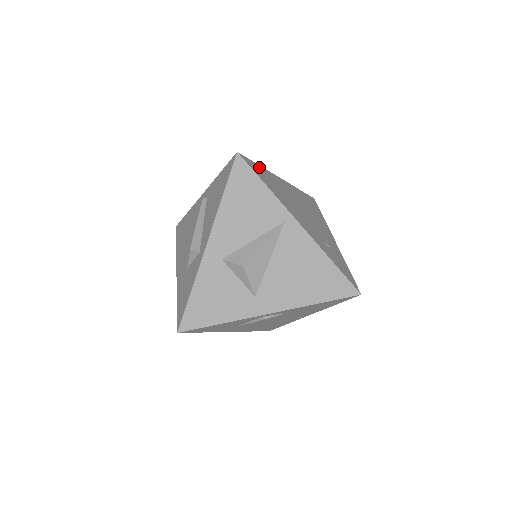
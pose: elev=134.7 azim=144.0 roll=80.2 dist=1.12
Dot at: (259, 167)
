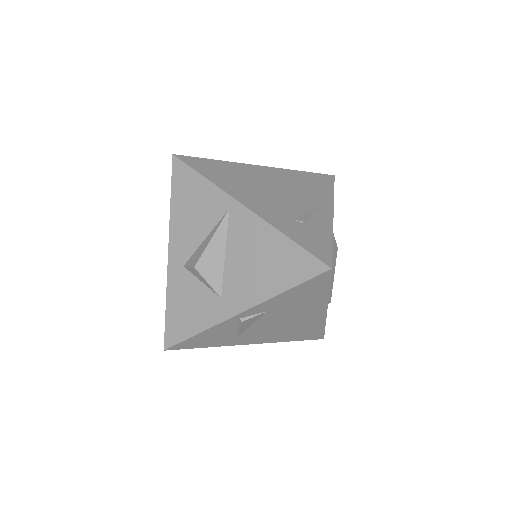
Dot at: (211, 161)
